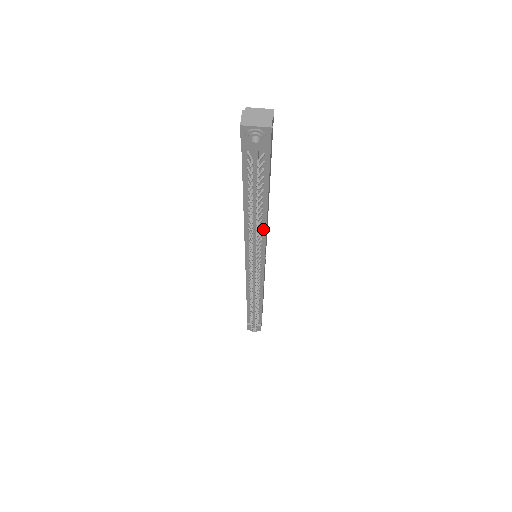
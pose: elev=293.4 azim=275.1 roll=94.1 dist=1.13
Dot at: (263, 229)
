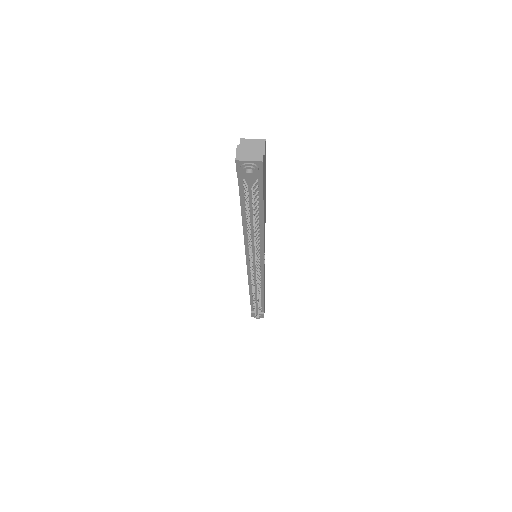
Dot at: (261, 237)
